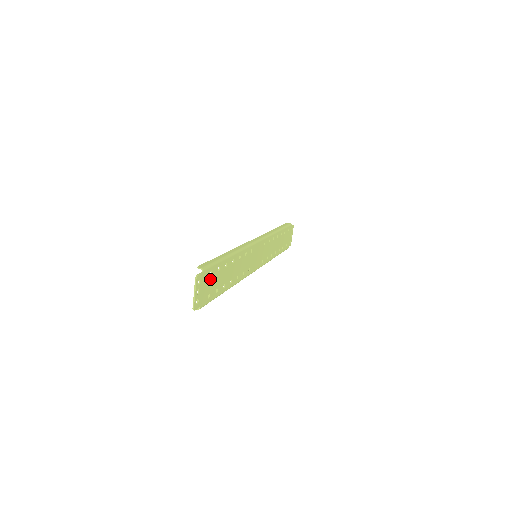
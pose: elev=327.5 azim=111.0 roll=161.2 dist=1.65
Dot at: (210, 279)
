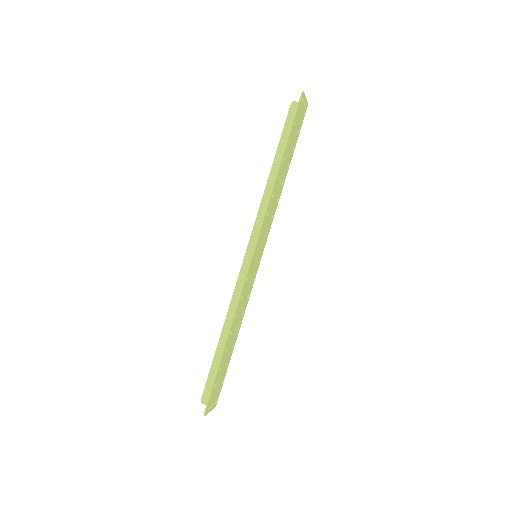
Dot at: (216, 385)
